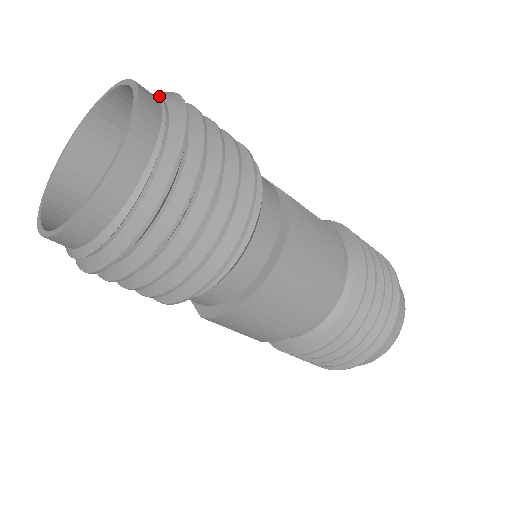
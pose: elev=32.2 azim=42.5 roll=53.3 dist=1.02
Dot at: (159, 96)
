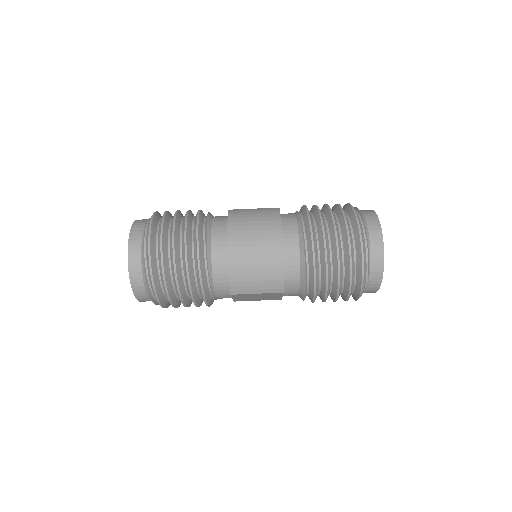
Dot at: occluded
